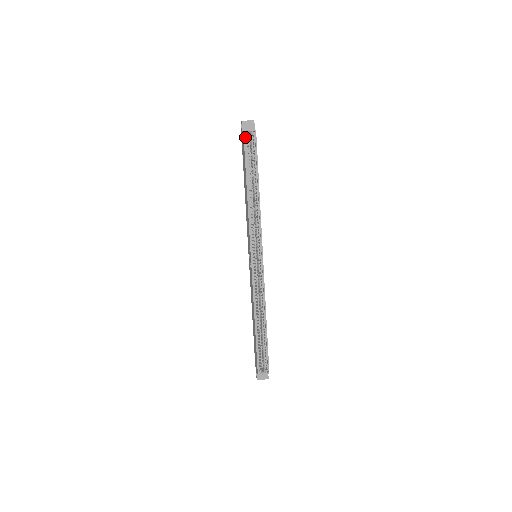
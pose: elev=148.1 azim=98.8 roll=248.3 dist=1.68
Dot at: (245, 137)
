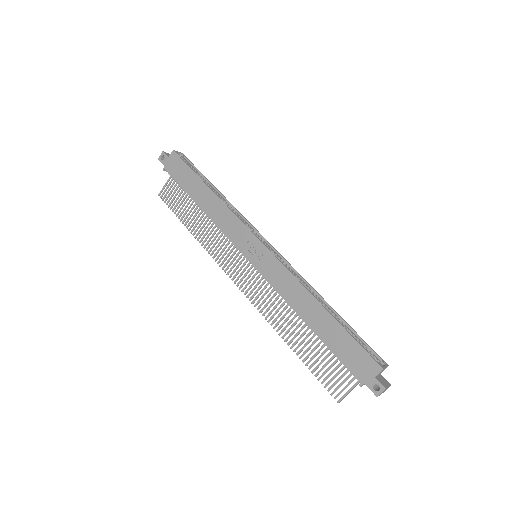
Dot at: (177, 156)
